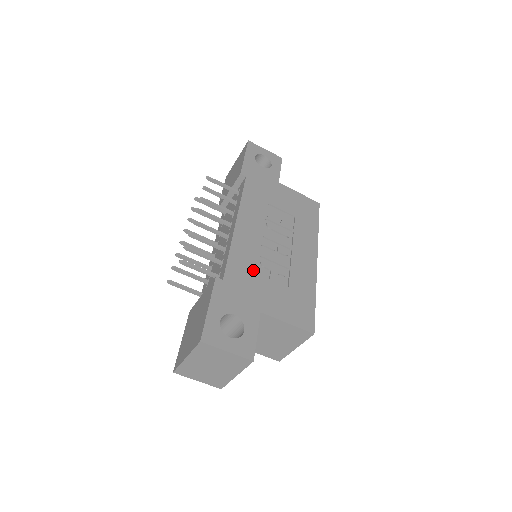
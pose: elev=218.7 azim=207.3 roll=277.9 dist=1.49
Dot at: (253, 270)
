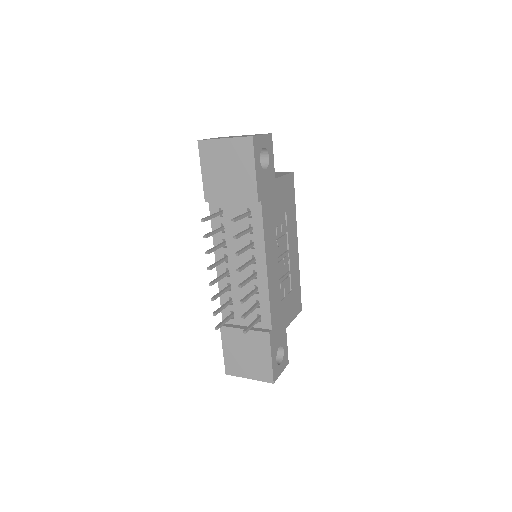
Dot at: (279, 301)
